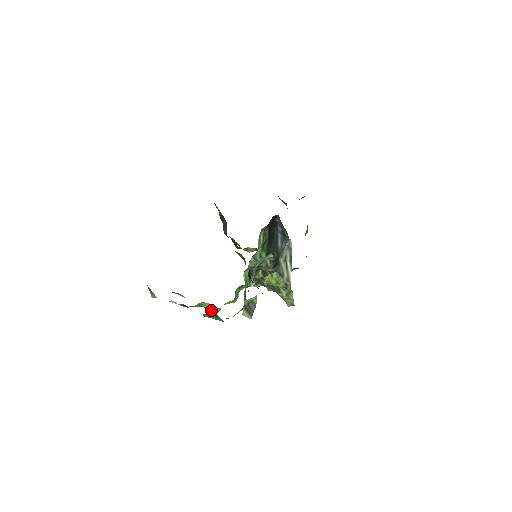
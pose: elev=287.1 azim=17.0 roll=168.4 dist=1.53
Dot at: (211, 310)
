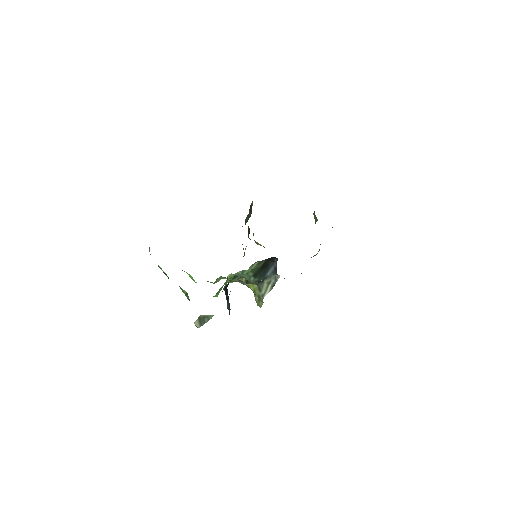
Dot at: occluded
